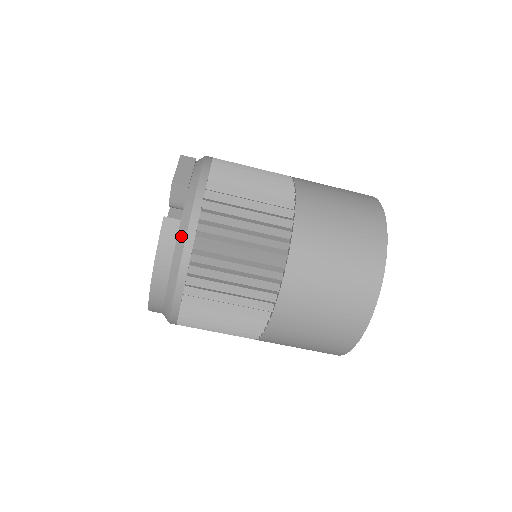
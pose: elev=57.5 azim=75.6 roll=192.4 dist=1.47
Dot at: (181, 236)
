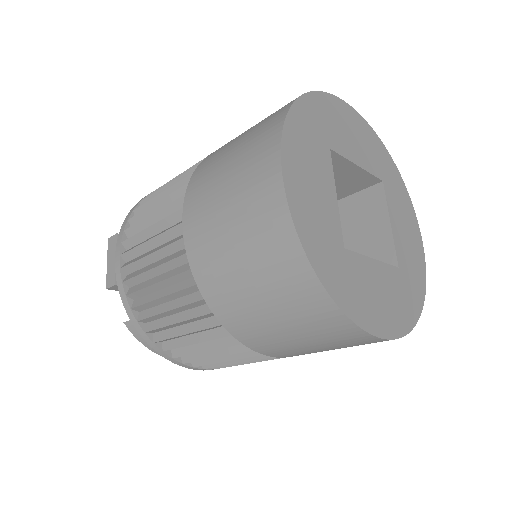
Dot at: occluded
